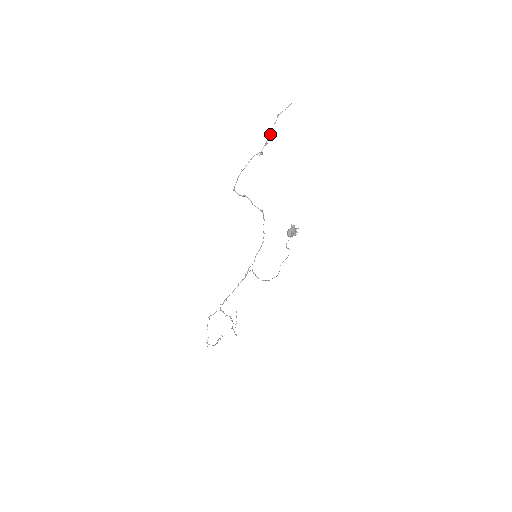
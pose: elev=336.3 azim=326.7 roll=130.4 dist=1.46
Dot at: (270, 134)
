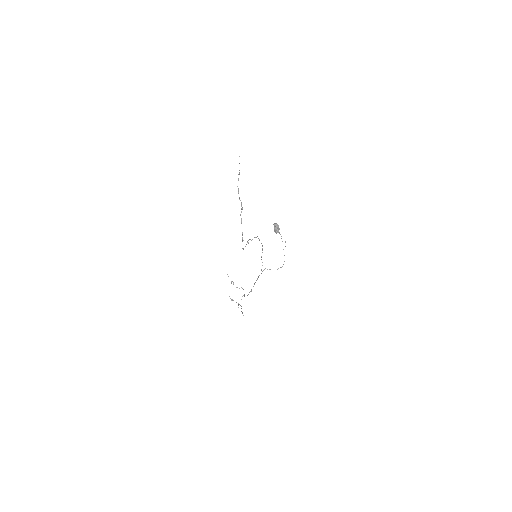
Dot at: (238, 189)
